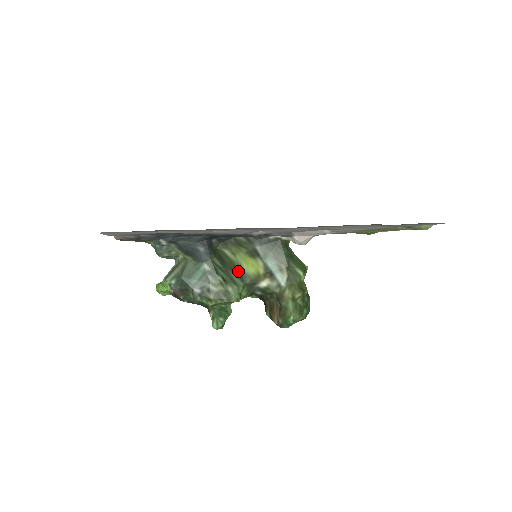
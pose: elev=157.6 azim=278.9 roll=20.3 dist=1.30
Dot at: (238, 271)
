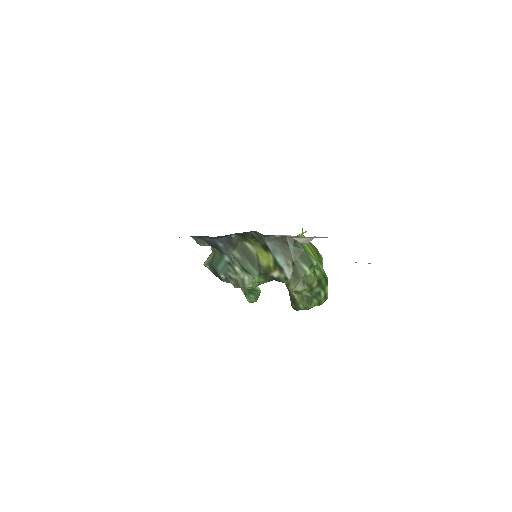
Dot at: (255, 262)
